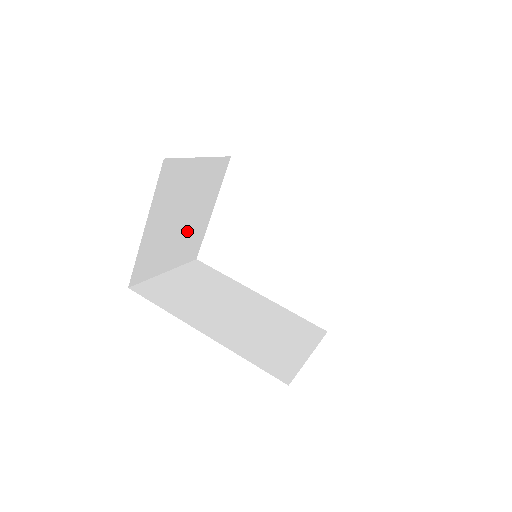
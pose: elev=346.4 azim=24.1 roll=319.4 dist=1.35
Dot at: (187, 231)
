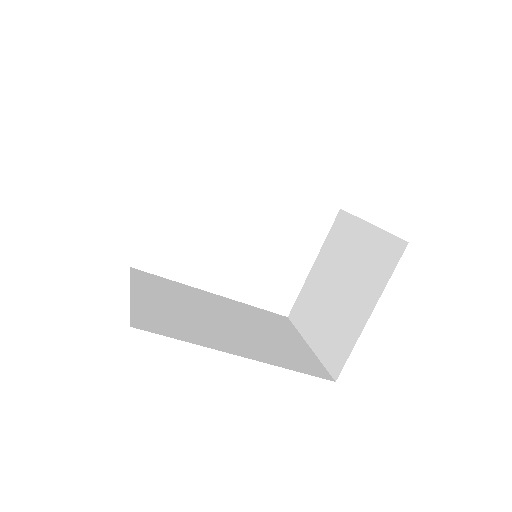
Dot at: occluded
